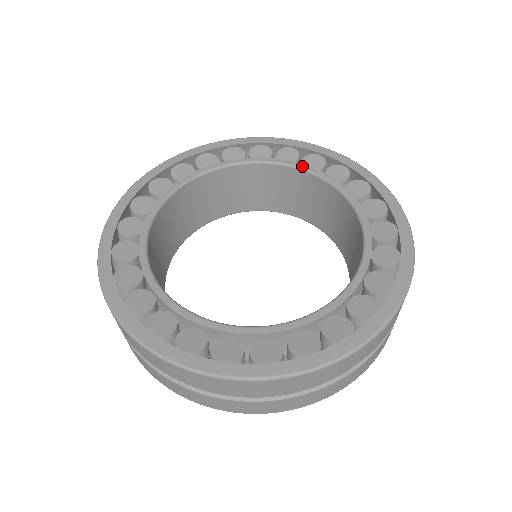
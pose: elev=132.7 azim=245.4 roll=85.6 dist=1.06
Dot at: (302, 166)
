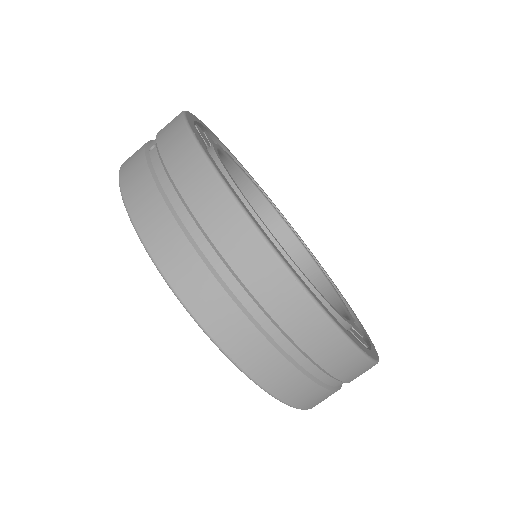
Dot at: occluded
